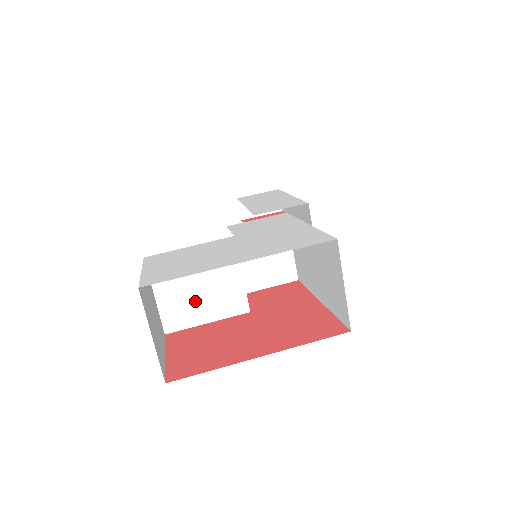
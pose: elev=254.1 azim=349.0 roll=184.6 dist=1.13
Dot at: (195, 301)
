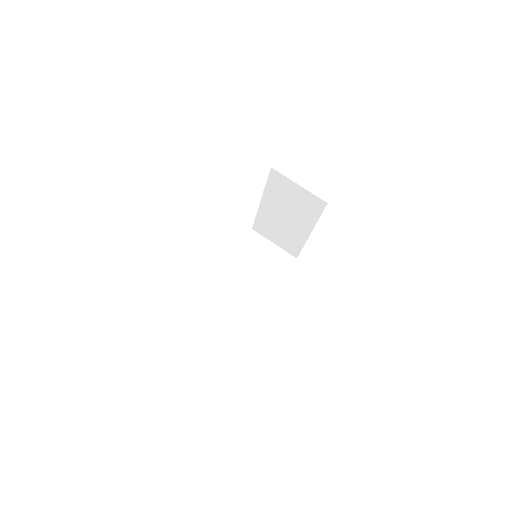
Dot at: (243, 296)
